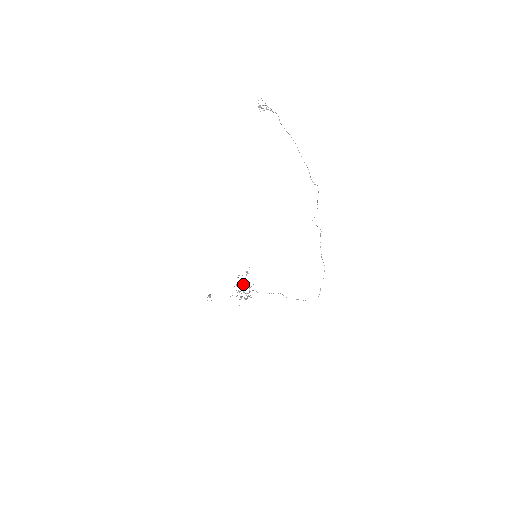
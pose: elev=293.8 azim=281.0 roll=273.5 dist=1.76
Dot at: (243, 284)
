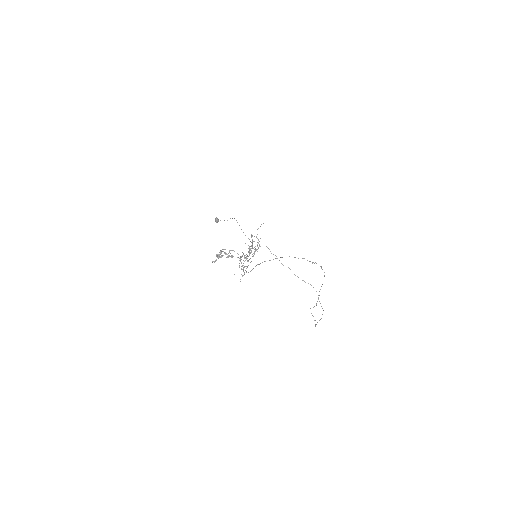
Dot at: occluded
